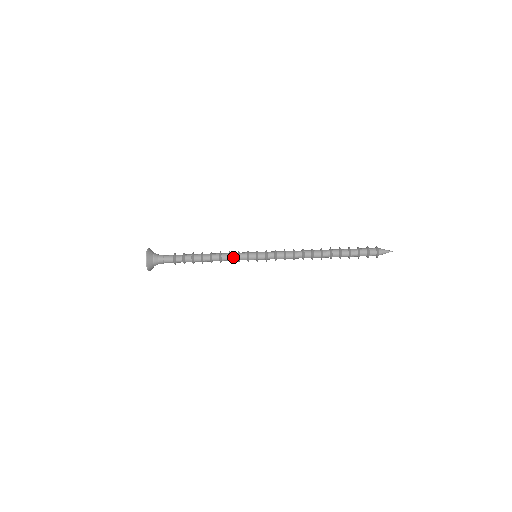
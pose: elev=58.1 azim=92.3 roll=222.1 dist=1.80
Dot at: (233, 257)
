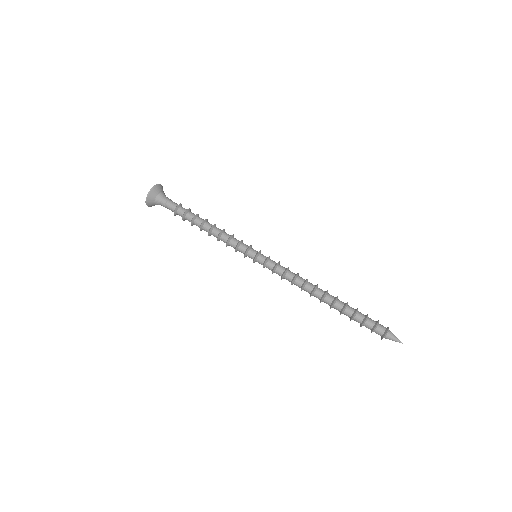
Dot at: (236, 239)
